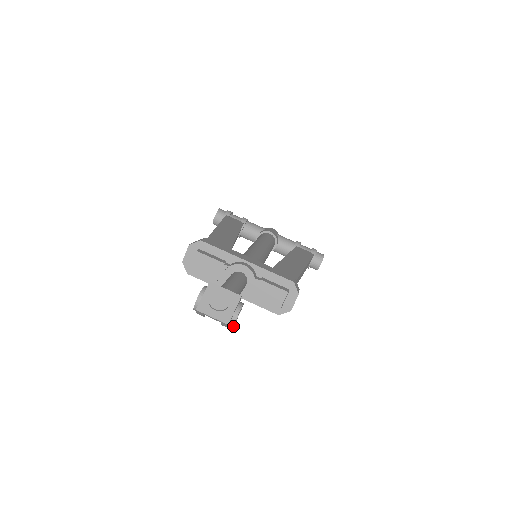
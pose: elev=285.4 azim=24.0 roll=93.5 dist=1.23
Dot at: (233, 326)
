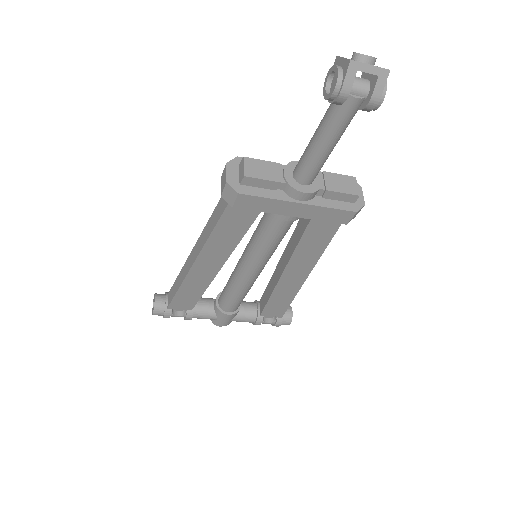
Dot at: (382, 99)
